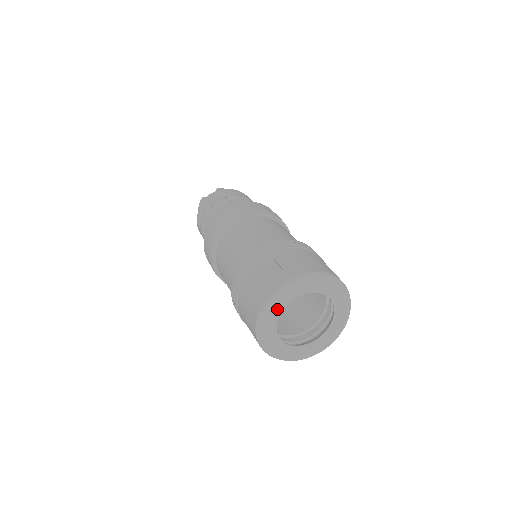
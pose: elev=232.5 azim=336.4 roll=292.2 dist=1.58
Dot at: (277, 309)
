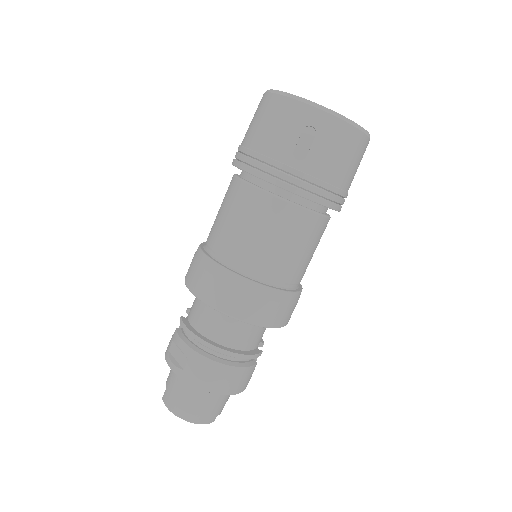
Dot at: occluded
